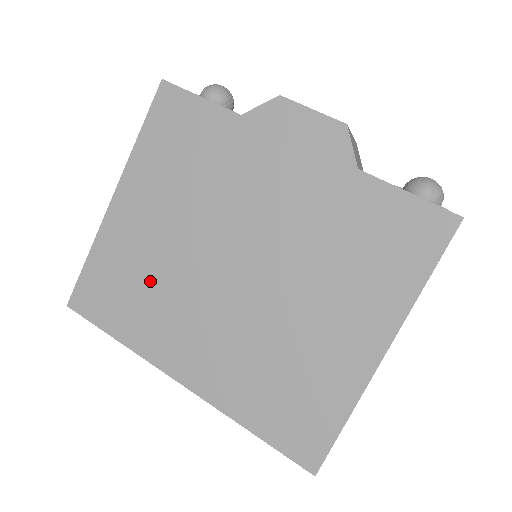
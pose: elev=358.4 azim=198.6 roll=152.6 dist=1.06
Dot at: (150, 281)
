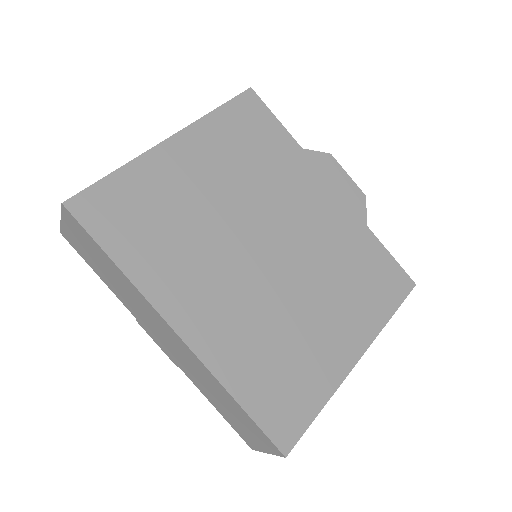
Dot at: (181, 225)
